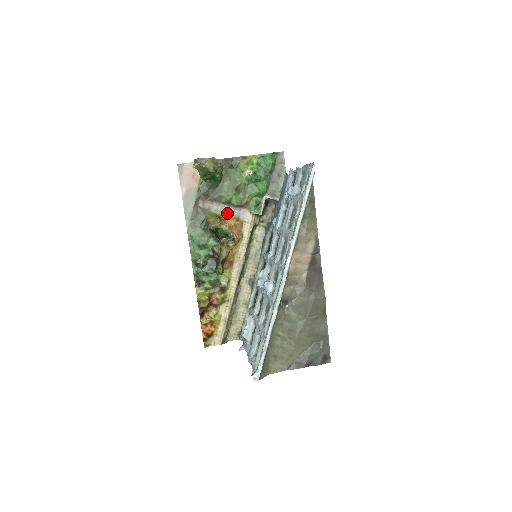
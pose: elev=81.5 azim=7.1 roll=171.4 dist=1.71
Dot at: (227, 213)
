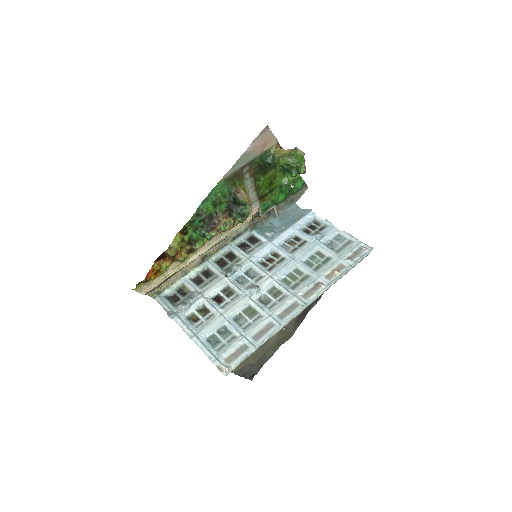
Dot at: (249, 194)
